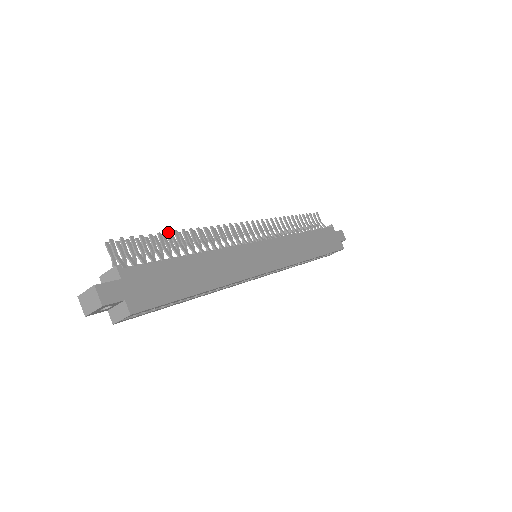
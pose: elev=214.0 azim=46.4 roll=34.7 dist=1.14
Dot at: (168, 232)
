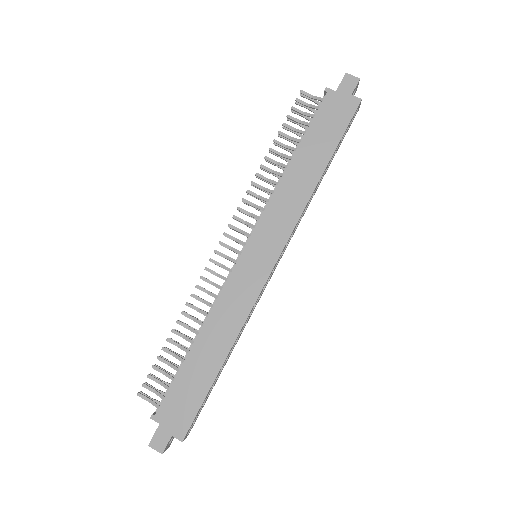
Dot at: (167, 339)
